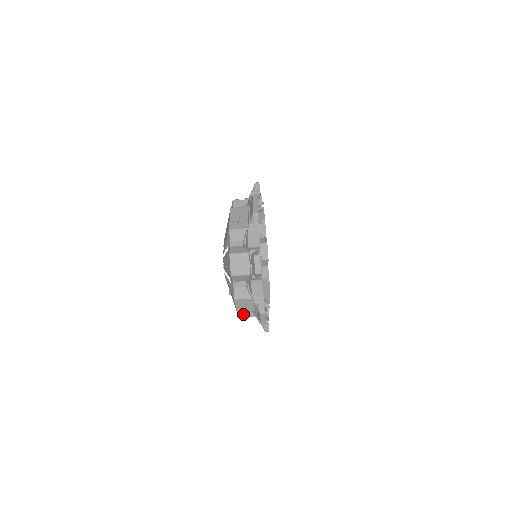
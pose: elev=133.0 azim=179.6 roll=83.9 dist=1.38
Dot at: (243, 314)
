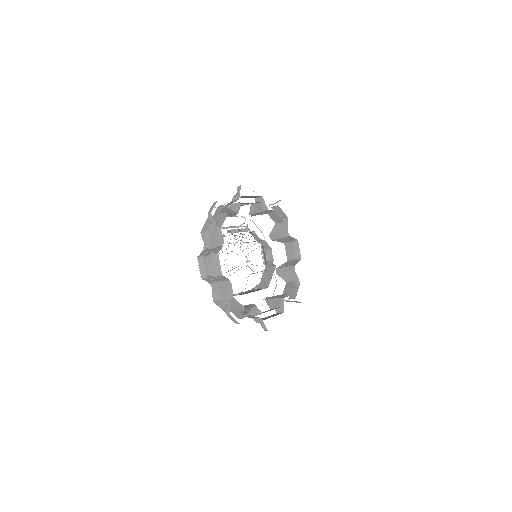
Dot at: (215, 295)
